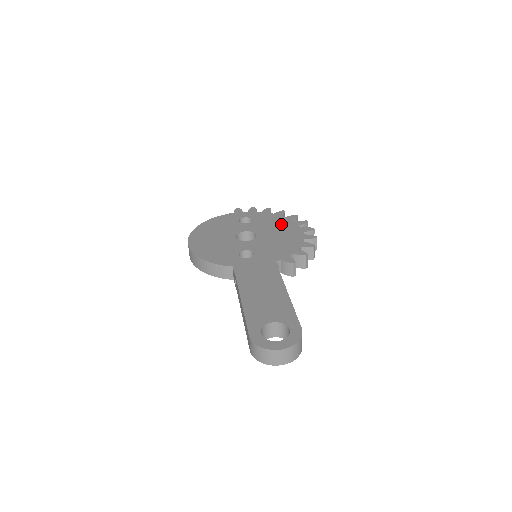
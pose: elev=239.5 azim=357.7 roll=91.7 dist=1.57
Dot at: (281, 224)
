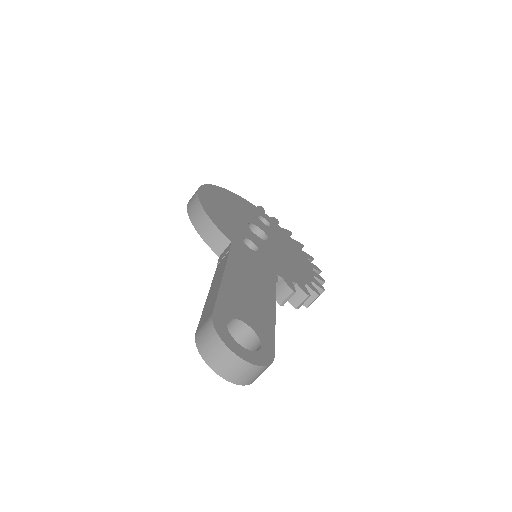
Dot at: (296, 252)
